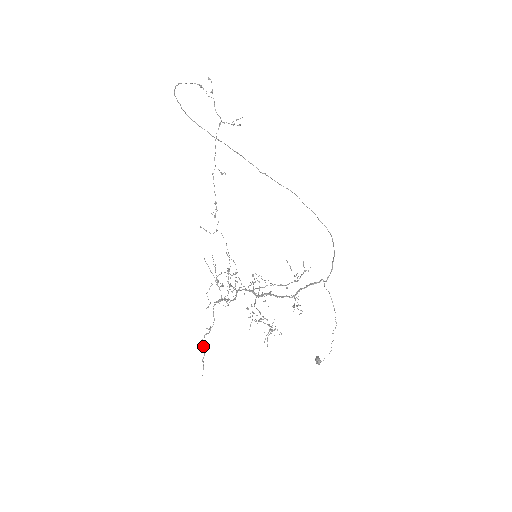
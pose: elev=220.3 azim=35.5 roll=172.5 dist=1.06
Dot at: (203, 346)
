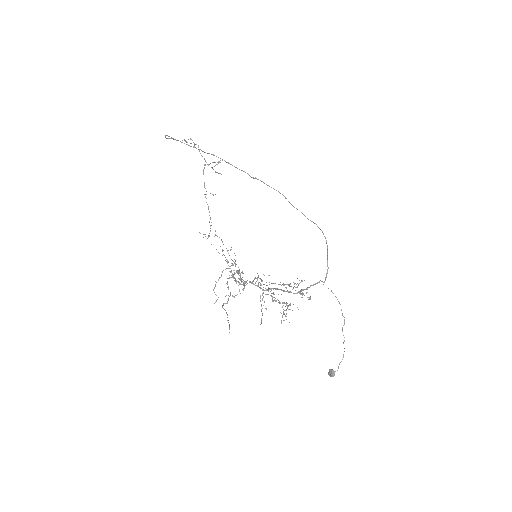
Dot at: (224, 309)
